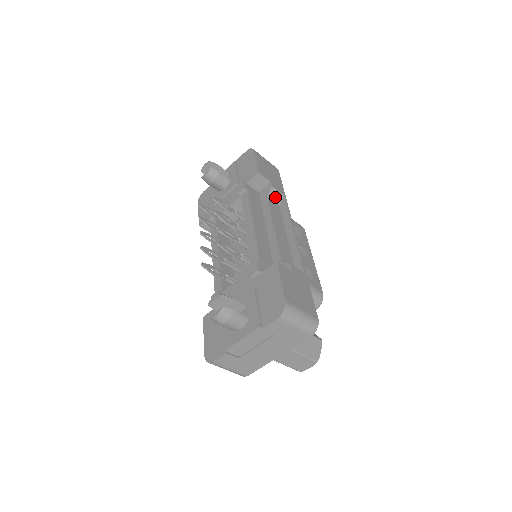
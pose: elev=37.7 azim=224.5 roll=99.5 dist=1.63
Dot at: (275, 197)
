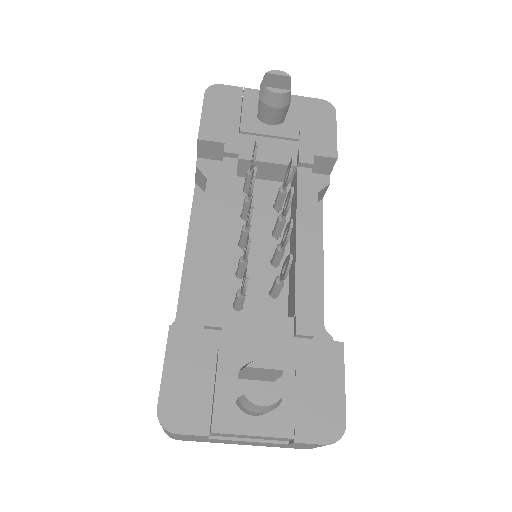
Dot at: (319, 196)
